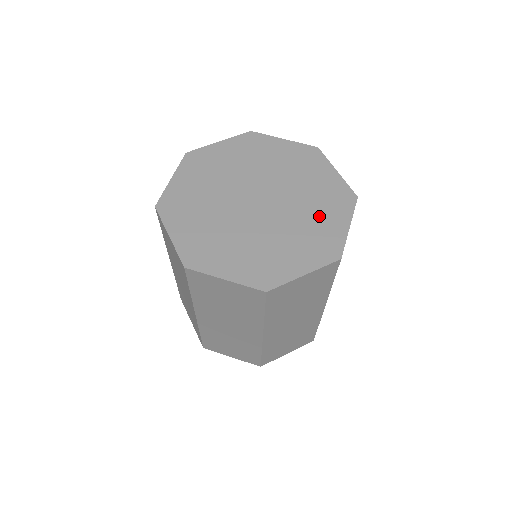
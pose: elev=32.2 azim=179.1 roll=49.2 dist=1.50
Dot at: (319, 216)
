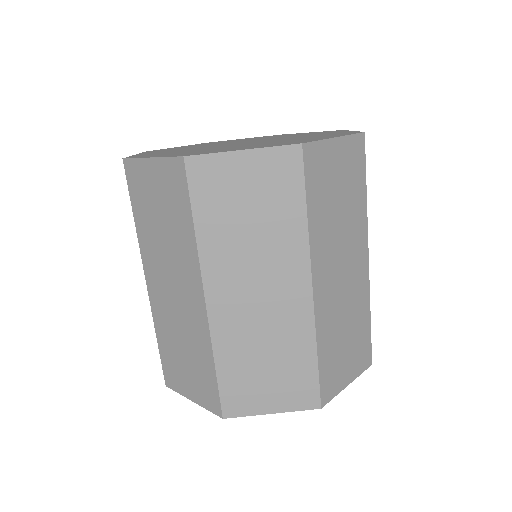
Dot at: occluded
